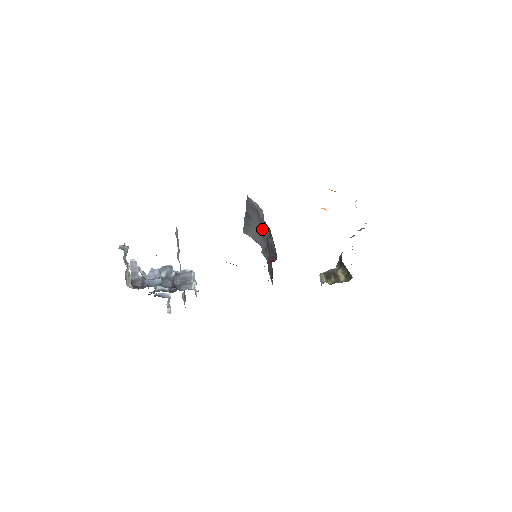
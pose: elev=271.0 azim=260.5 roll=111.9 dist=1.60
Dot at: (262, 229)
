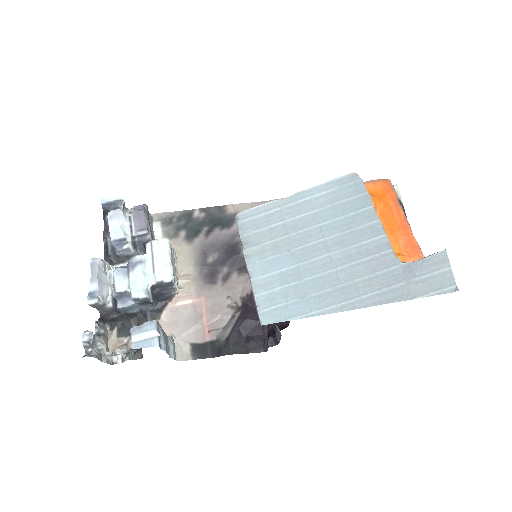
Dot at: (276, 330)
